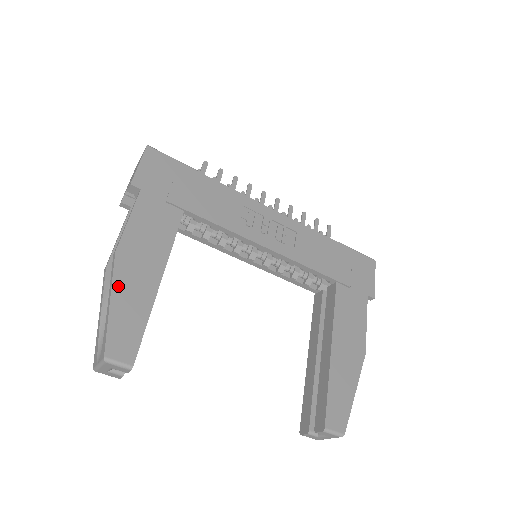
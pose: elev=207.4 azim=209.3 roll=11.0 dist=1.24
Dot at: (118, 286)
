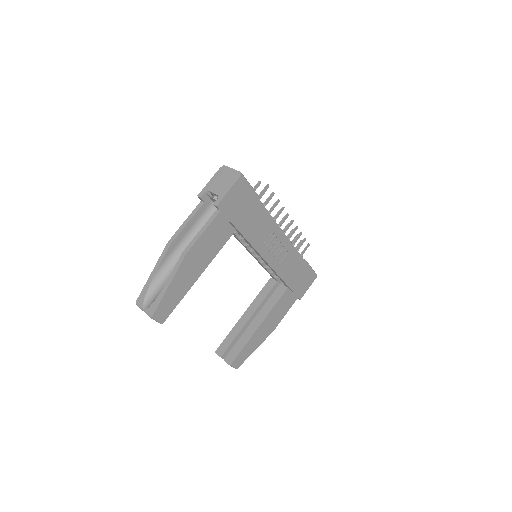
Dot at: (177, 277)
